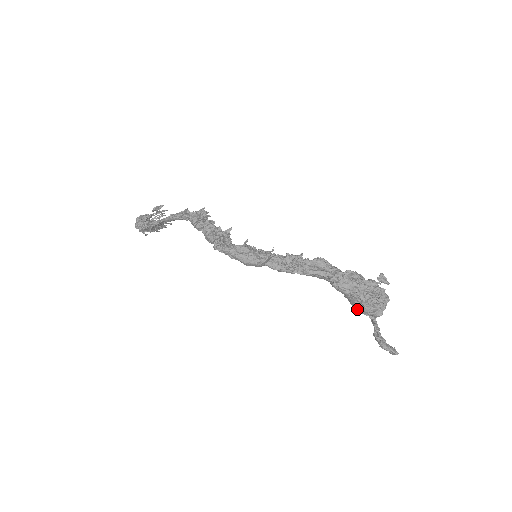
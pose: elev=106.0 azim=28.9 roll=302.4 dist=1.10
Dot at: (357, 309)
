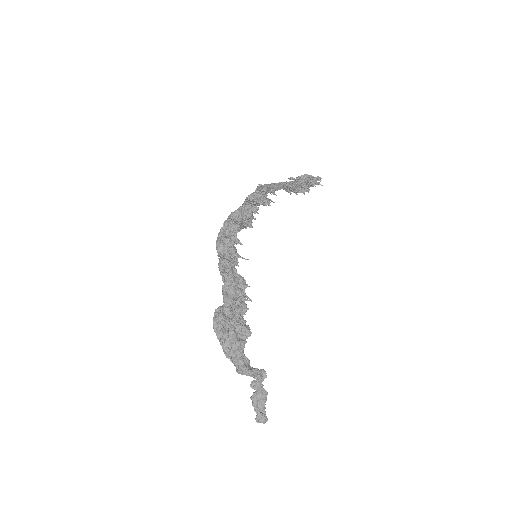
Dot at: occluded
